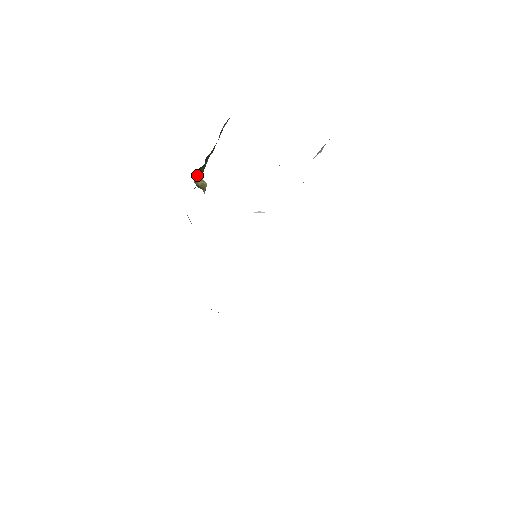
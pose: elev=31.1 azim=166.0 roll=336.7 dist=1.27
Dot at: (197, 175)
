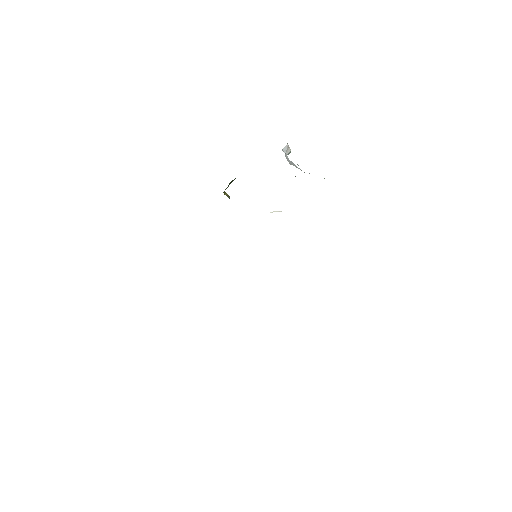
Dot at: (227, 187)
